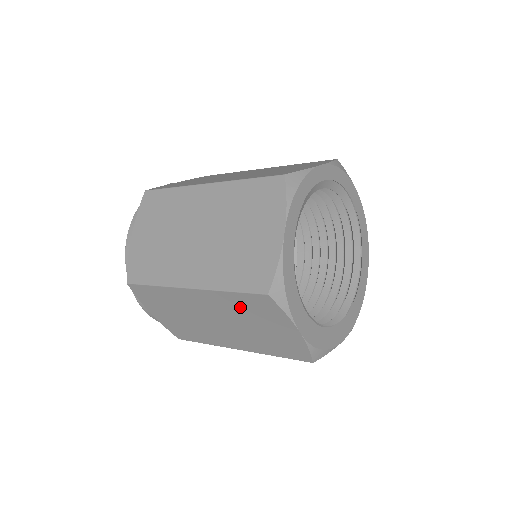
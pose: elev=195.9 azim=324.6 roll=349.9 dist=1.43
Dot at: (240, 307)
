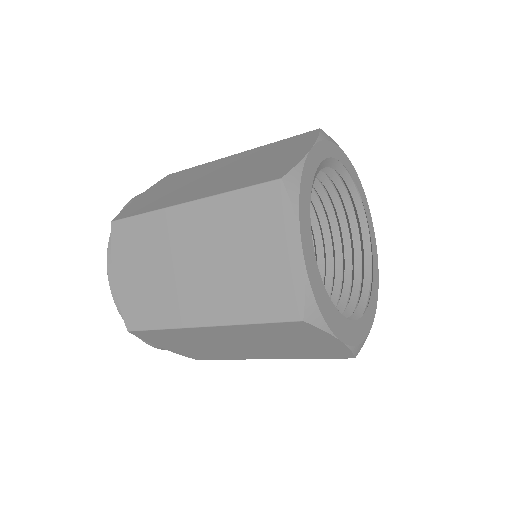
Dot at: (238, 219)
